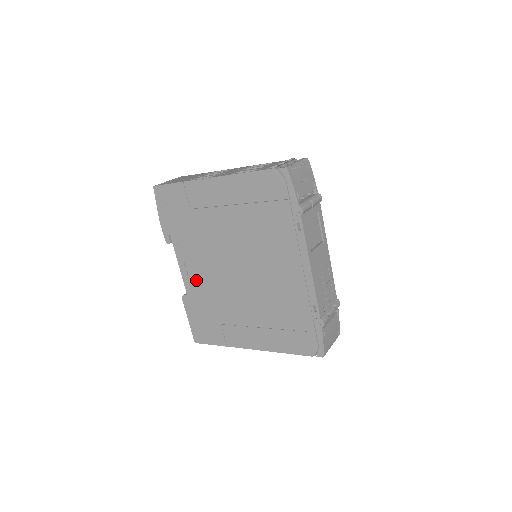
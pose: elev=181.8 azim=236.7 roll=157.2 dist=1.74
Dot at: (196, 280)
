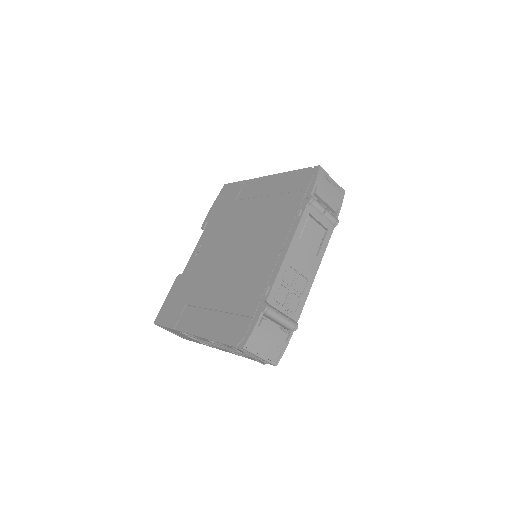
Dot at: (198, 260)
